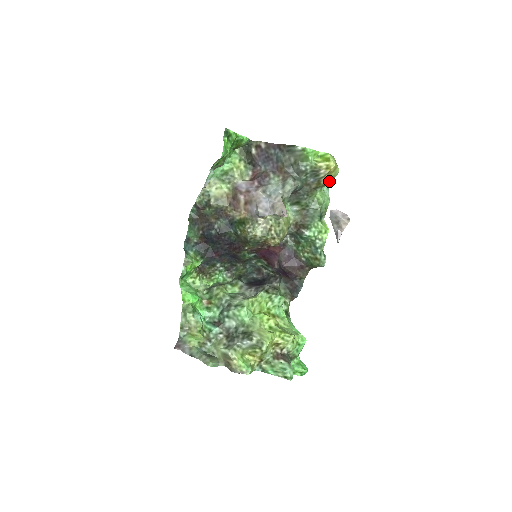
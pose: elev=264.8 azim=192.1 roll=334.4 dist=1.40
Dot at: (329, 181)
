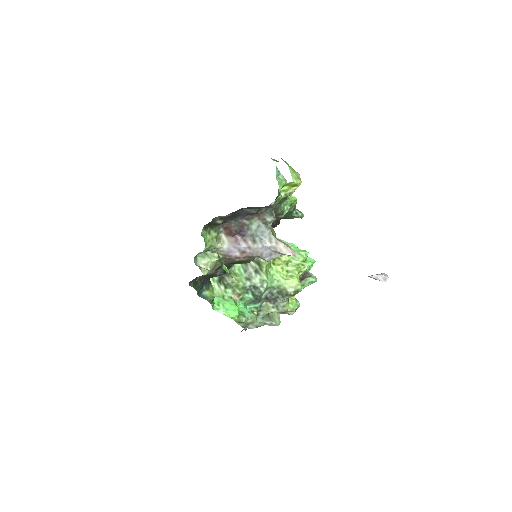
Dot at: occluded
